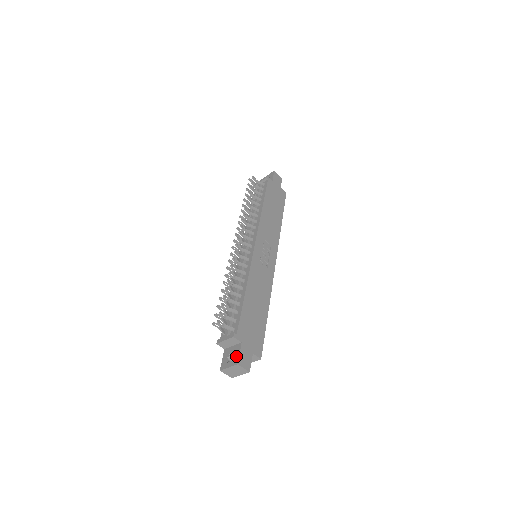
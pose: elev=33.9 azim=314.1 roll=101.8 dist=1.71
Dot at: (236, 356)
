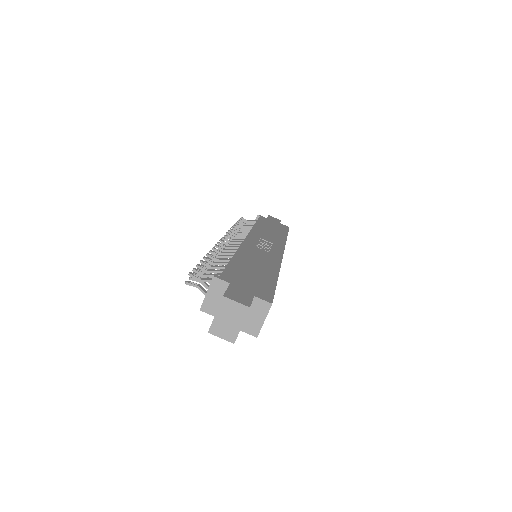
Dot at: occluded
